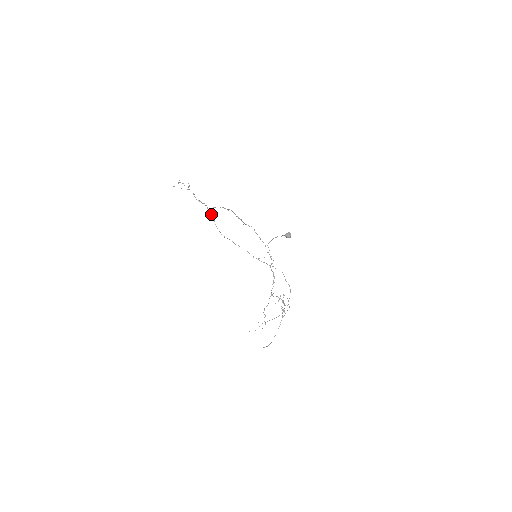
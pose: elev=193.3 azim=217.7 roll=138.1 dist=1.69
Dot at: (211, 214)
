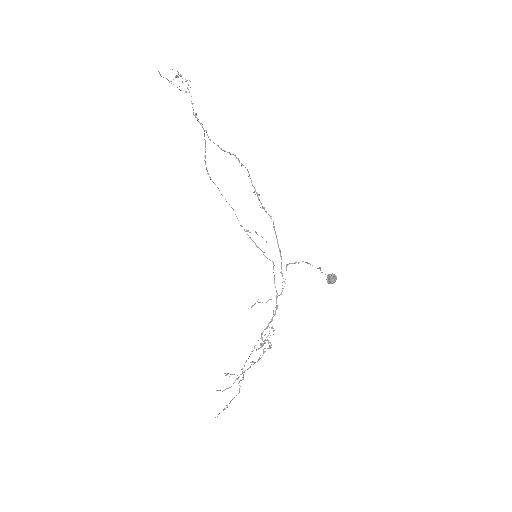
Dot at: occluded
